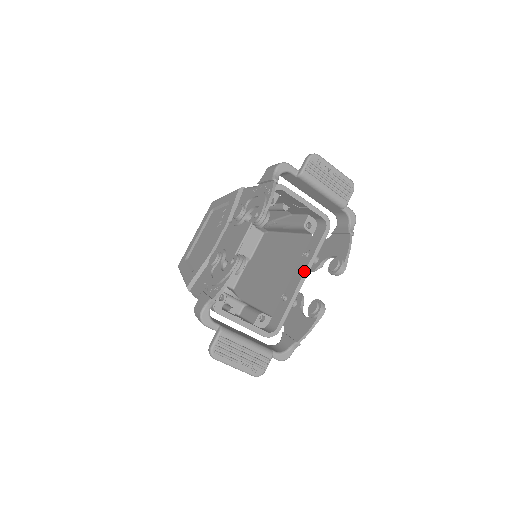
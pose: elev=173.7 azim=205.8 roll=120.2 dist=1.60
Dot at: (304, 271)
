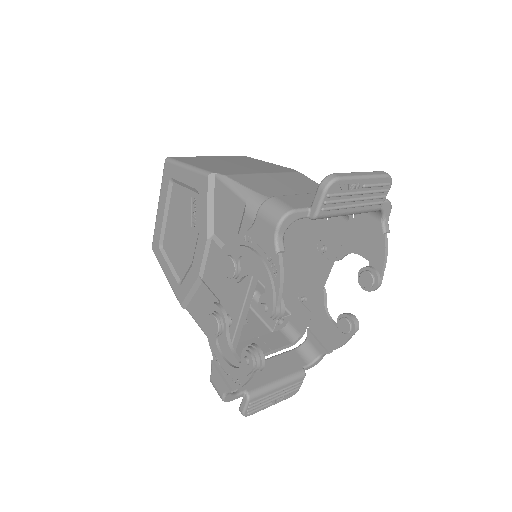
Dot at: (324, 275)
